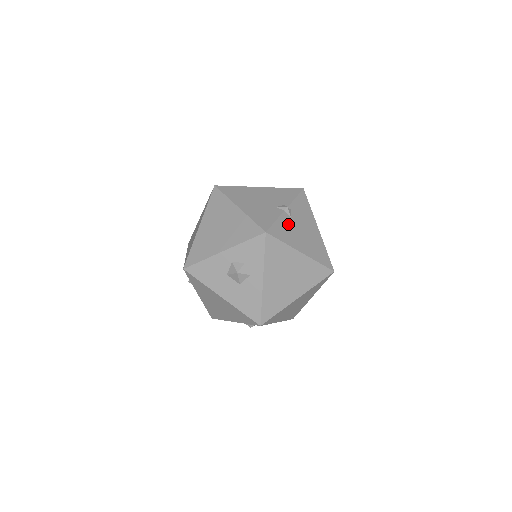
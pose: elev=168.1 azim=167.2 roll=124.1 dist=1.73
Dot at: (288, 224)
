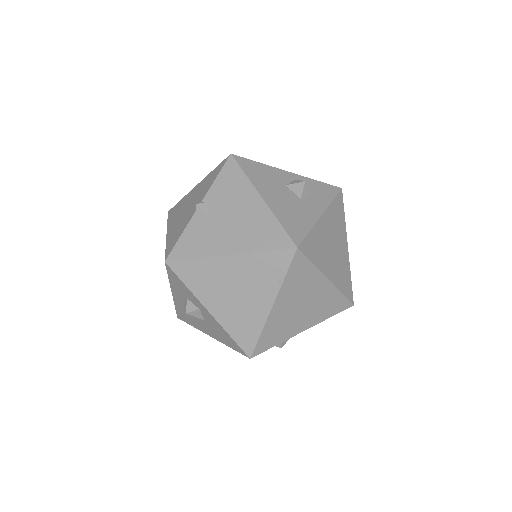
Dot at: (202, 227)
